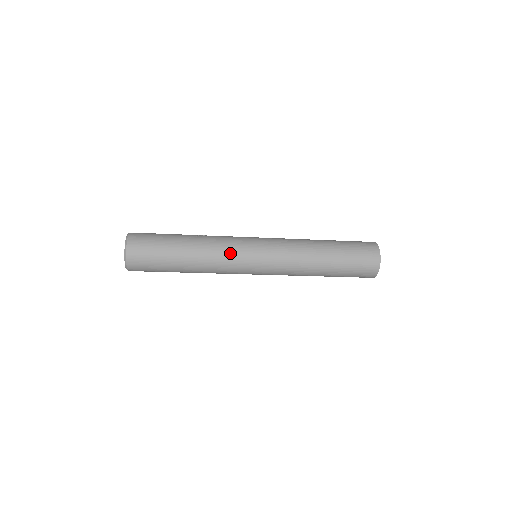
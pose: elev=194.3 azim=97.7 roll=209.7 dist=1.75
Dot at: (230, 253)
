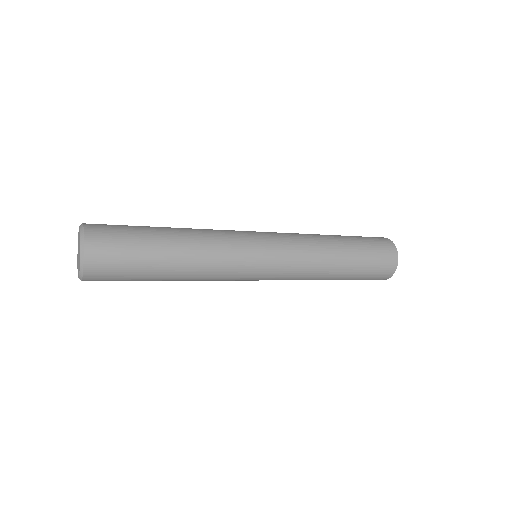
Dot at: (229, 237)
